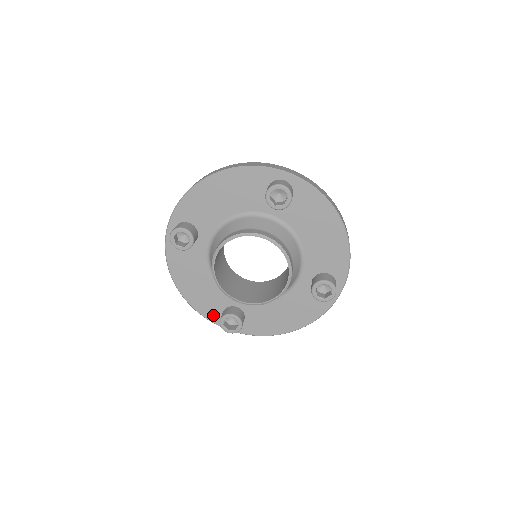
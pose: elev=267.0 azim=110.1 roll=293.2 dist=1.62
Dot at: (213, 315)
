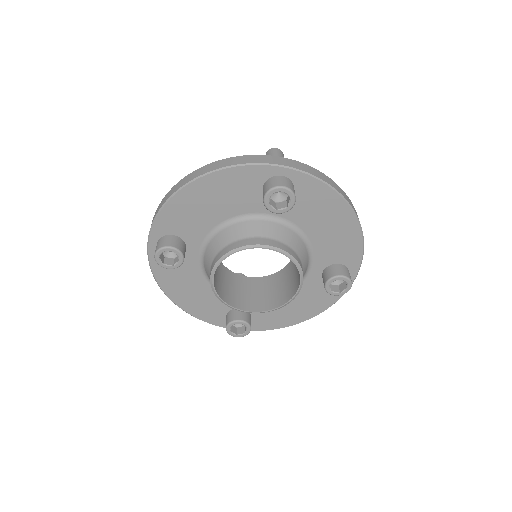
Dot at: (216, 319)
